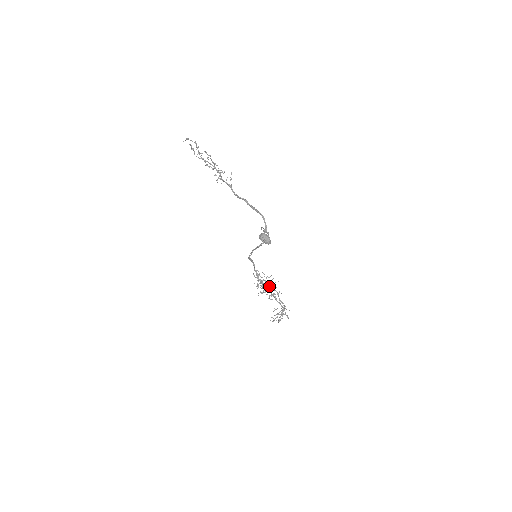
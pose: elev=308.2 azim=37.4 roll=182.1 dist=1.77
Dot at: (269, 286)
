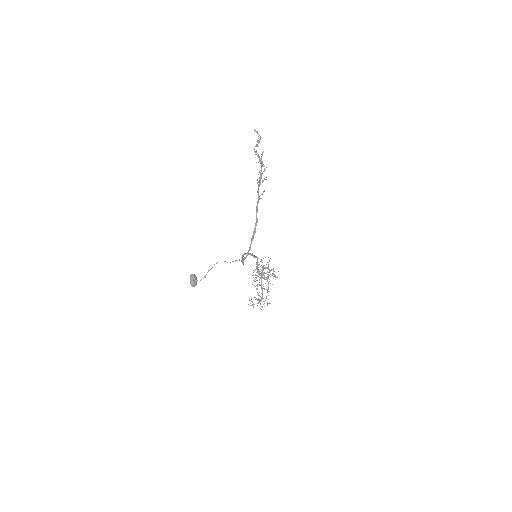
Dot at: (270, 276)
